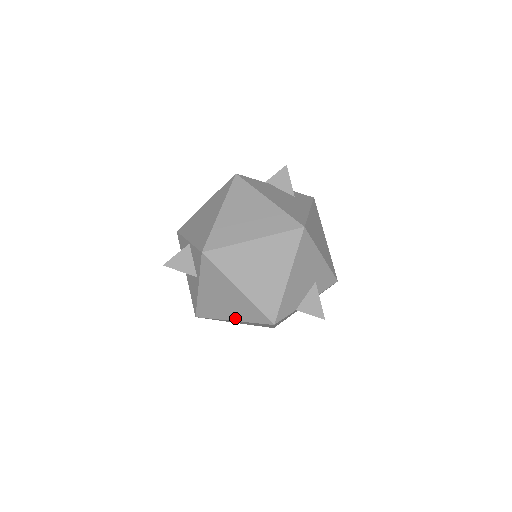
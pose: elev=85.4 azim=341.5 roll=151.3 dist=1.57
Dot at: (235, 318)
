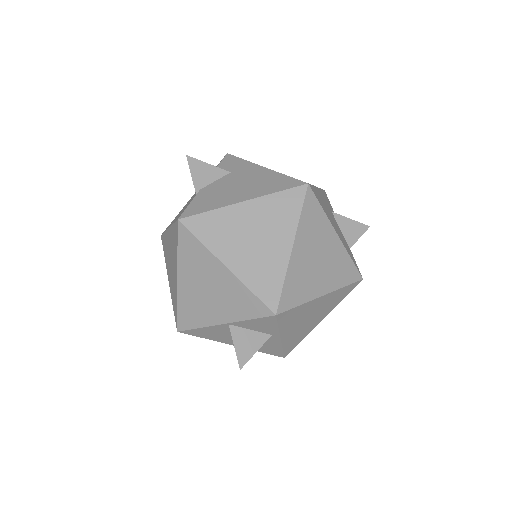
Dot at: (324, 316)
